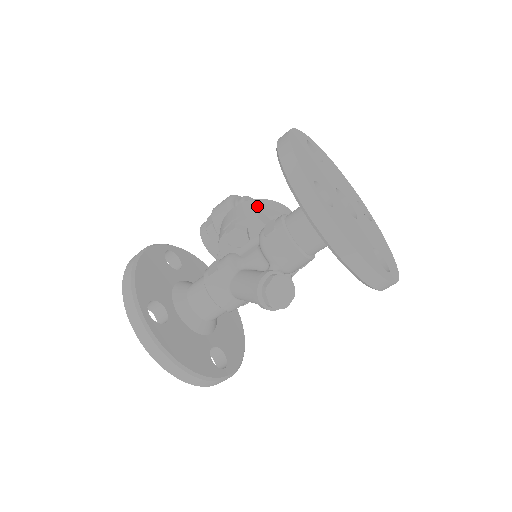
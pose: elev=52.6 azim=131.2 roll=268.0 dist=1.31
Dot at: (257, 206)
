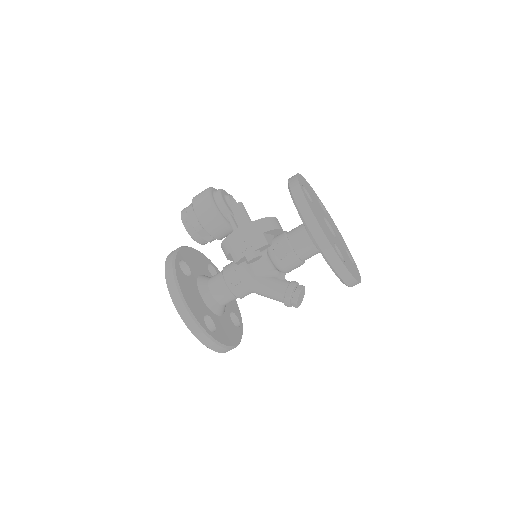
Dot at: (261, 230)
